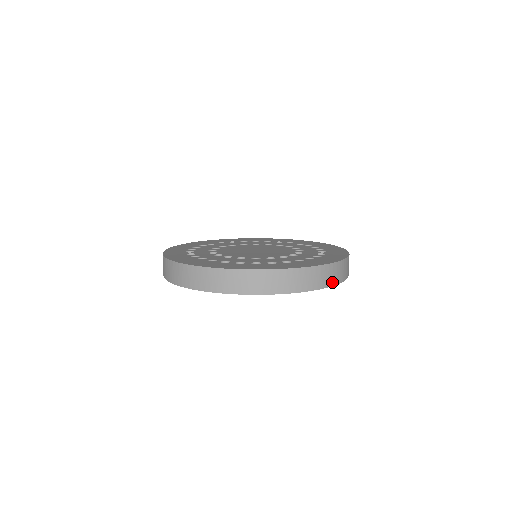
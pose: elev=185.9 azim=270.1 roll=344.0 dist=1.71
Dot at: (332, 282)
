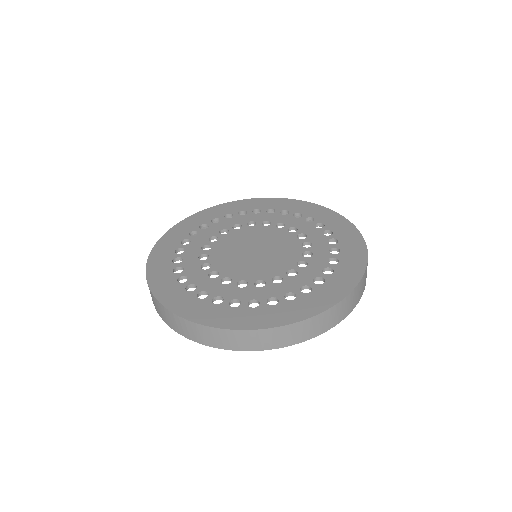
Dot at: (251, 347)
